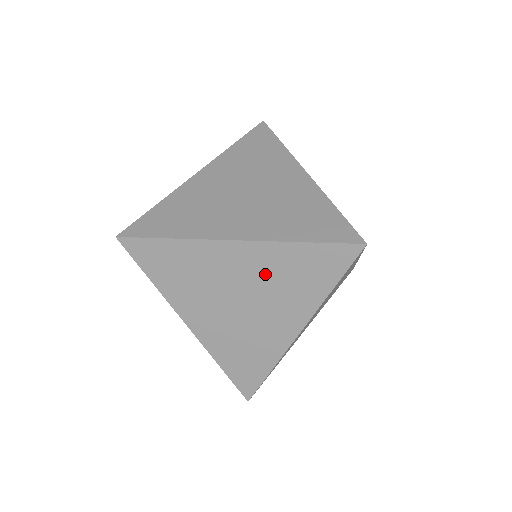
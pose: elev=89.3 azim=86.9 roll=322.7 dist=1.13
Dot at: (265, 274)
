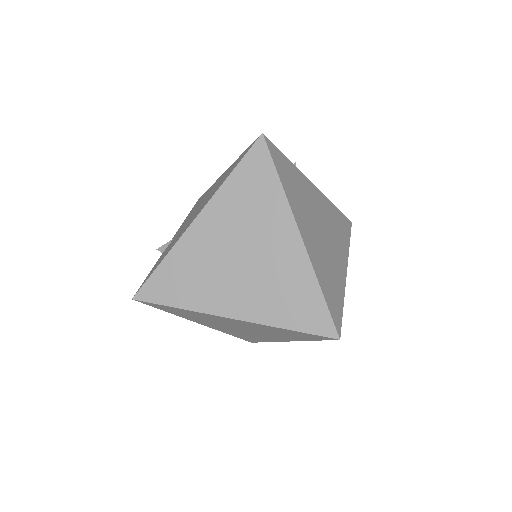
Dot at: (258, 328)
